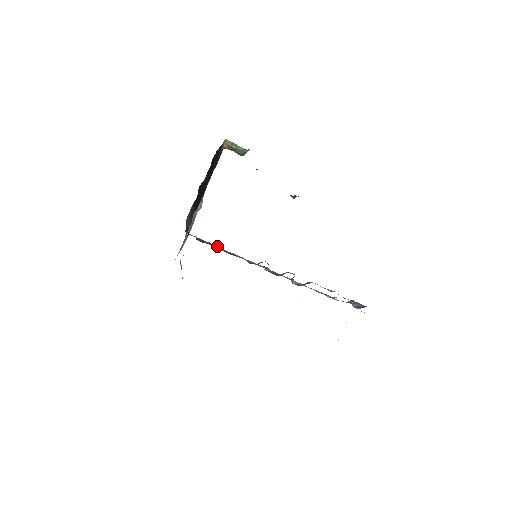
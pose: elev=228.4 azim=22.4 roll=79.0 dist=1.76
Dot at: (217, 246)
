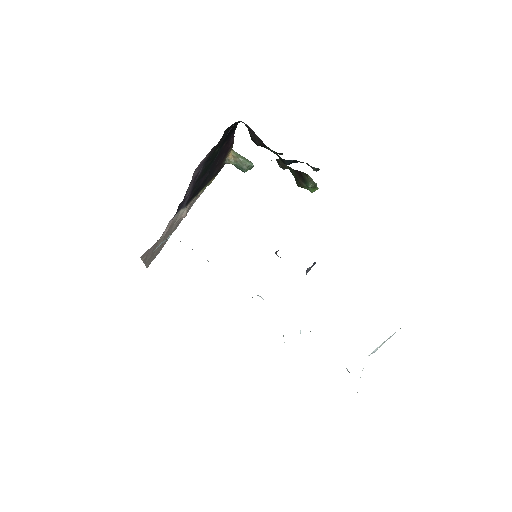
Dot at: occluded
